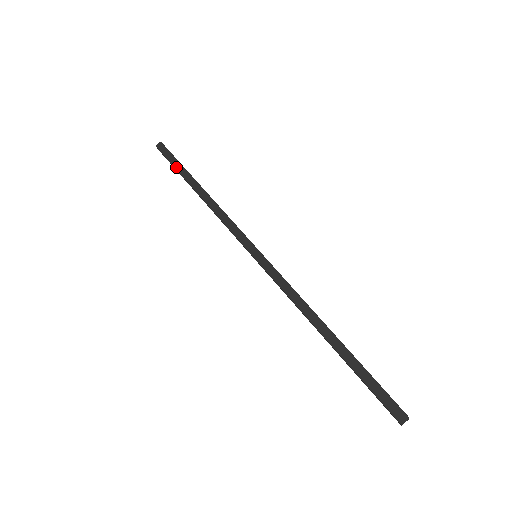
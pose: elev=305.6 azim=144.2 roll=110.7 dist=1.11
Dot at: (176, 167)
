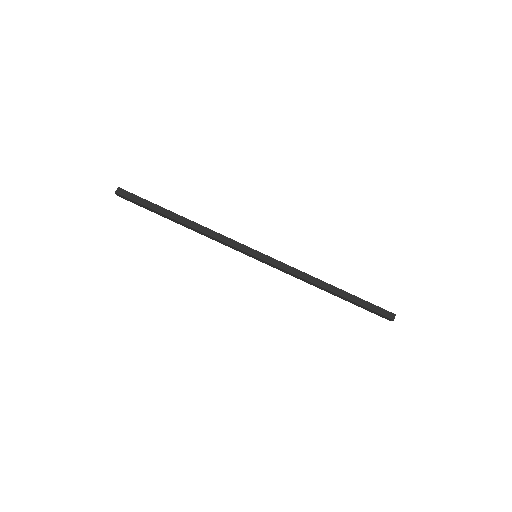
Dot at: (149, 207)
